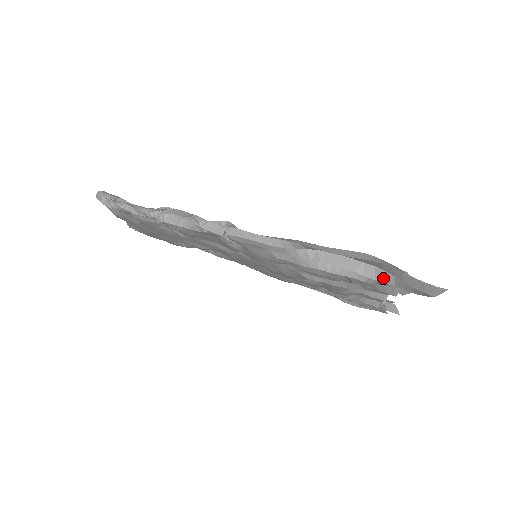
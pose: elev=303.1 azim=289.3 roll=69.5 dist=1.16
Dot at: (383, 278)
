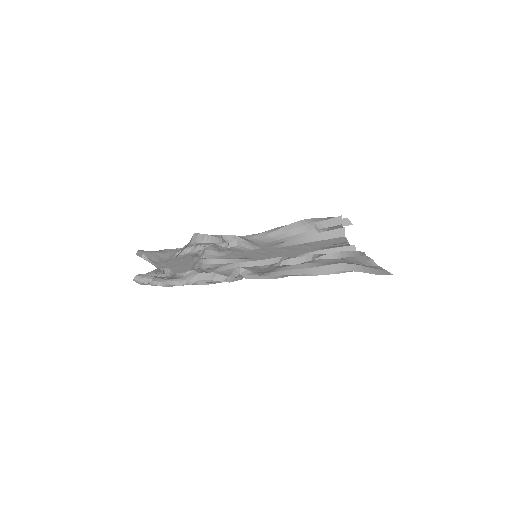
Dot at: occluded
